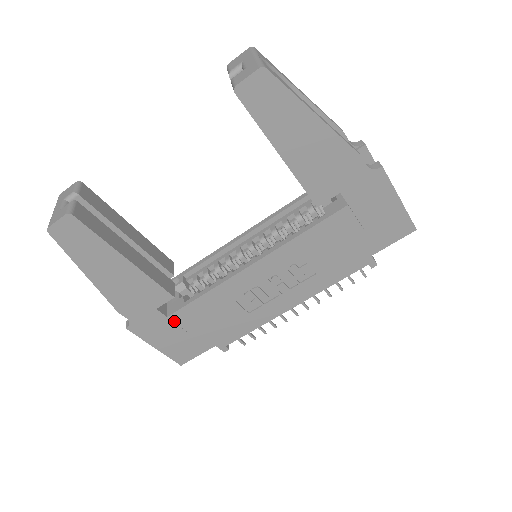
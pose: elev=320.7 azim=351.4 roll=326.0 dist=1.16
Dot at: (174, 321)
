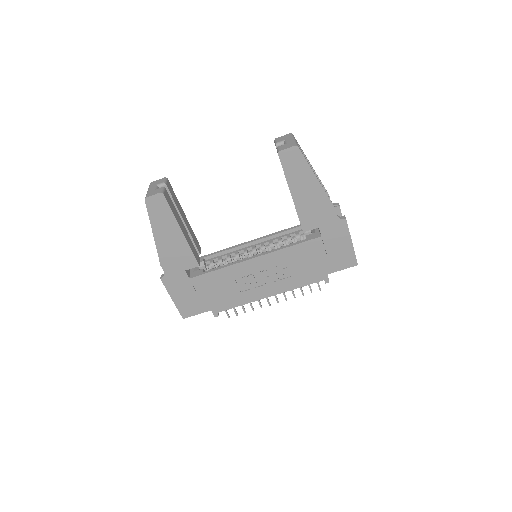
Dot at: (192, 283)
